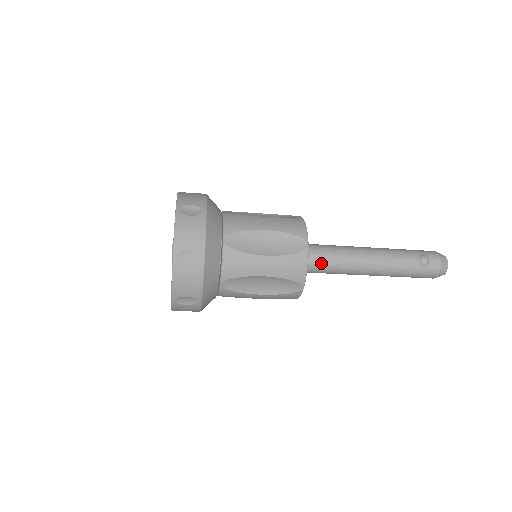
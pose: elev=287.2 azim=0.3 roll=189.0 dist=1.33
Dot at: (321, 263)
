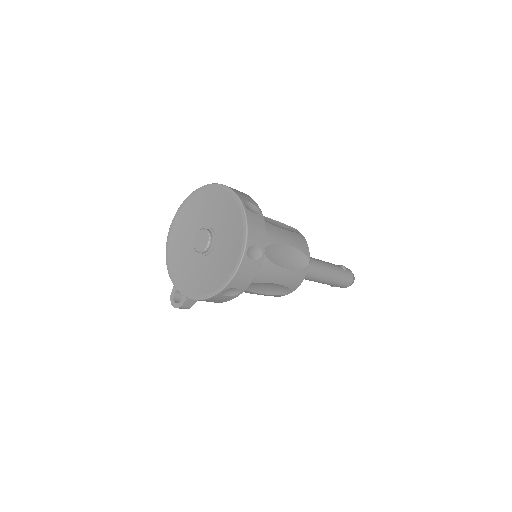
Dot at: occluded
